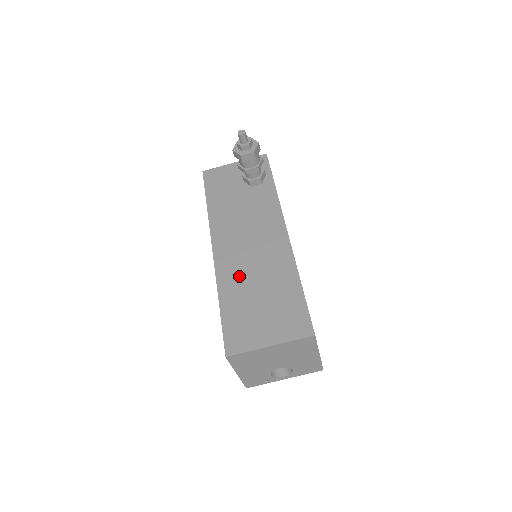
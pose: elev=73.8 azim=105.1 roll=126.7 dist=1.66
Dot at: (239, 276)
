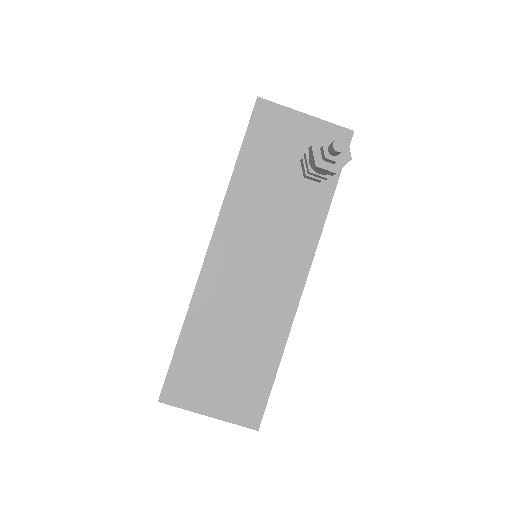
Dot at: (220, 310)
